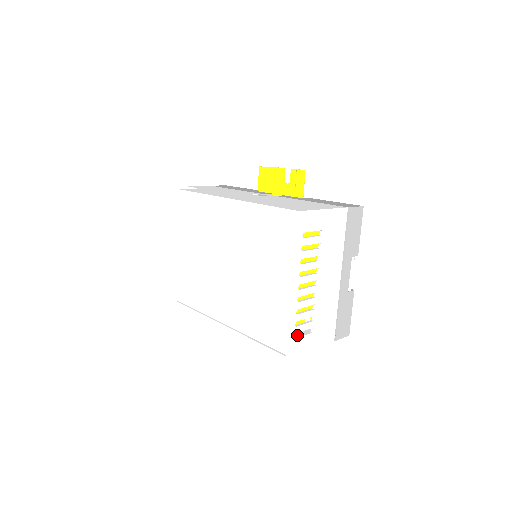
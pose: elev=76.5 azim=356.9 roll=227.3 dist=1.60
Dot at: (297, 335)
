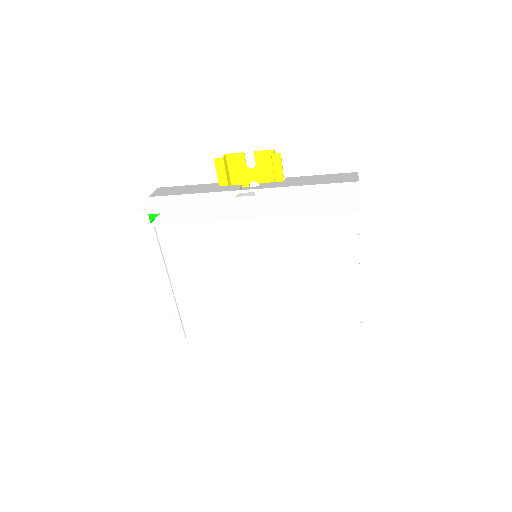
Dot at: occluded
